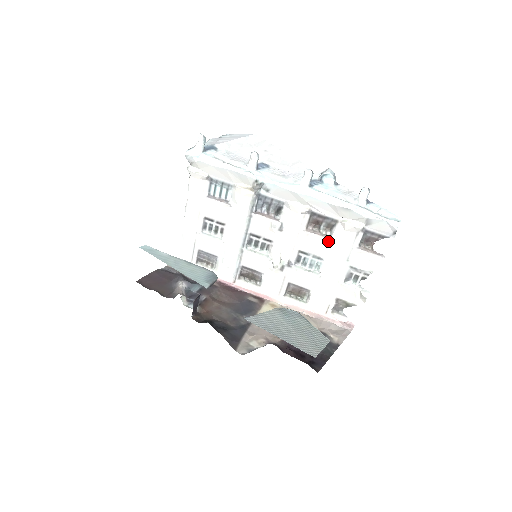
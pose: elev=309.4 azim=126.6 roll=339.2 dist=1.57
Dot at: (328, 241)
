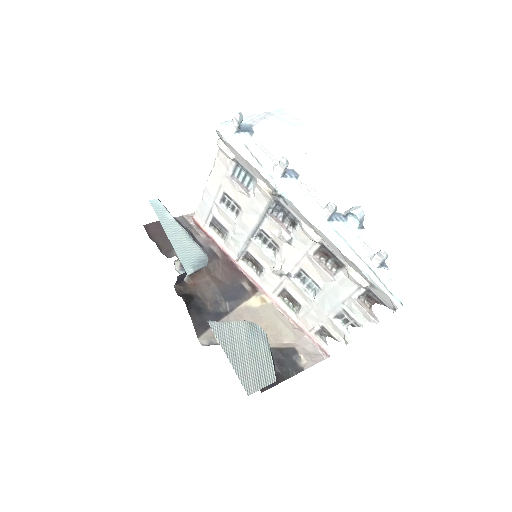
Dot at: (329, 278)
